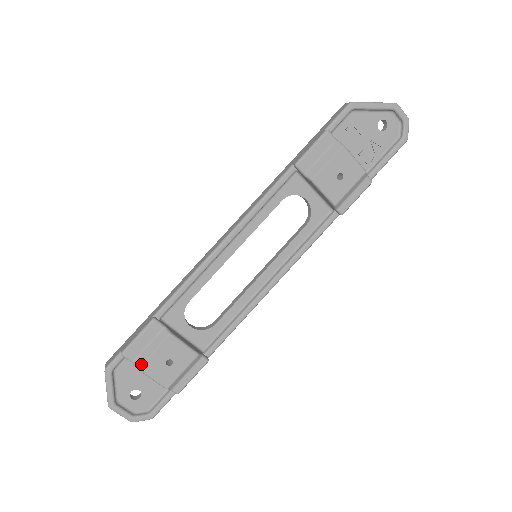
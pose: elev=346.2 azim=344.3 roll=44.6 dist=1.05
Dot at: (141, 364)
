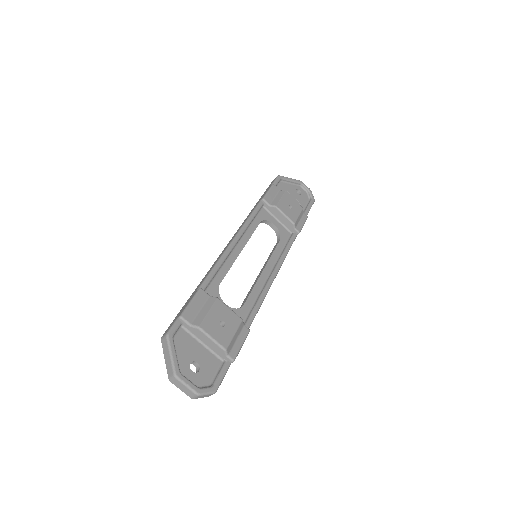
Dot at: (200, 323)
